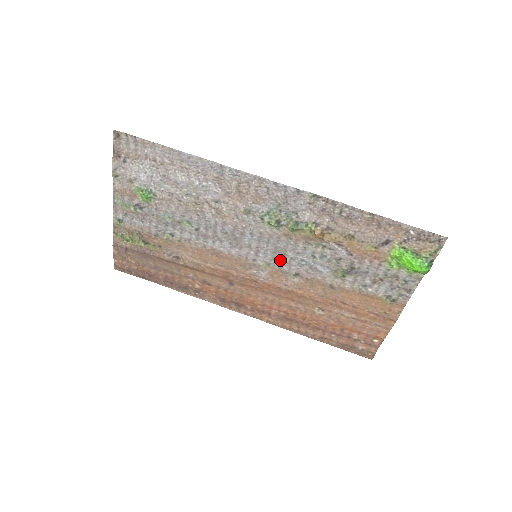
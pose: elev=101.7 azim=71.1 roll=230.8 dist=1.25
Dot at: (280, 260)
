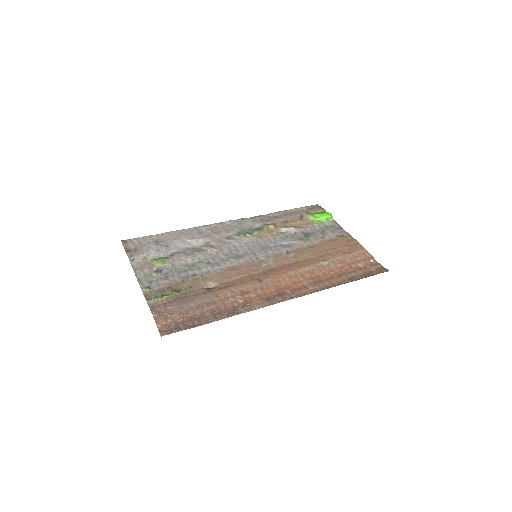
Dot at: (270, 251)
